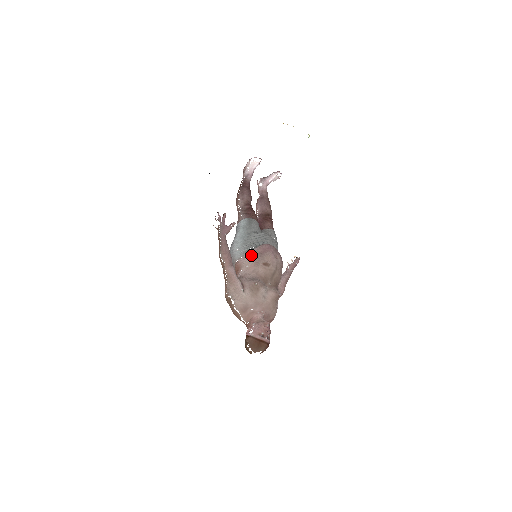
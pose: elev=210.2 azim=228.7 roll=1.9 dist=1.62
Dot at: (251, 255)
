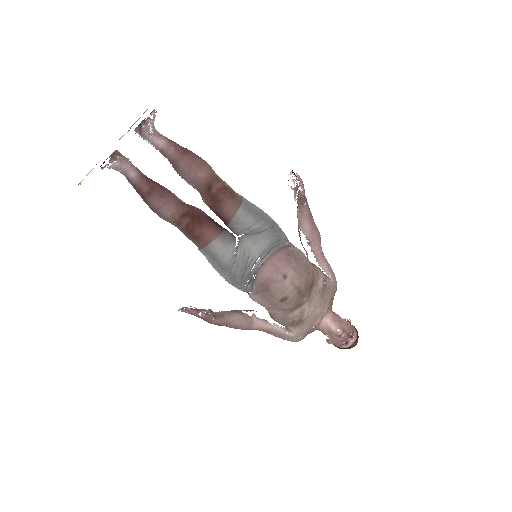
Dot at: (257, 296)
